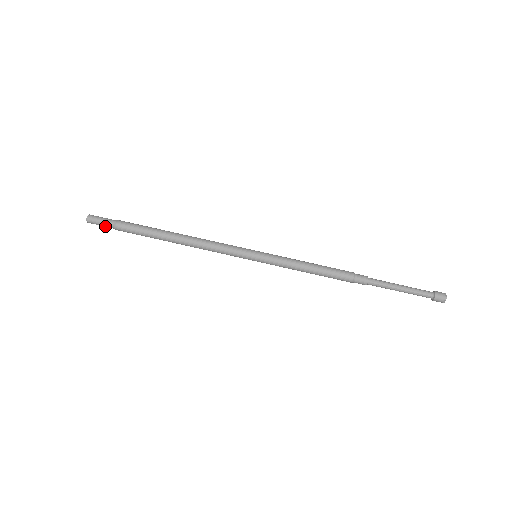
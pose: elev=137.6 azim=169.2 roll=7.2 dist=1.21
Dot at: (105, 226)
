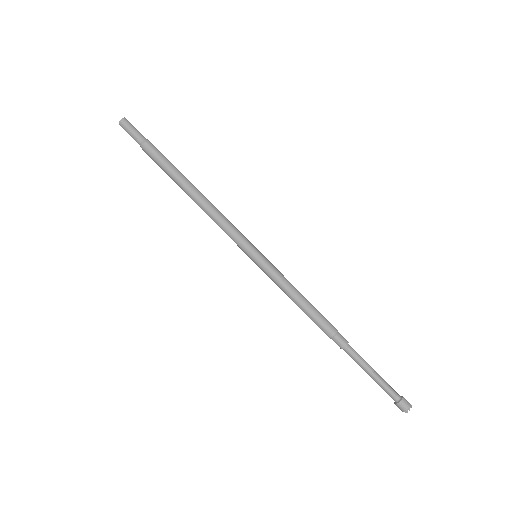
Dot at: (134, 139)
